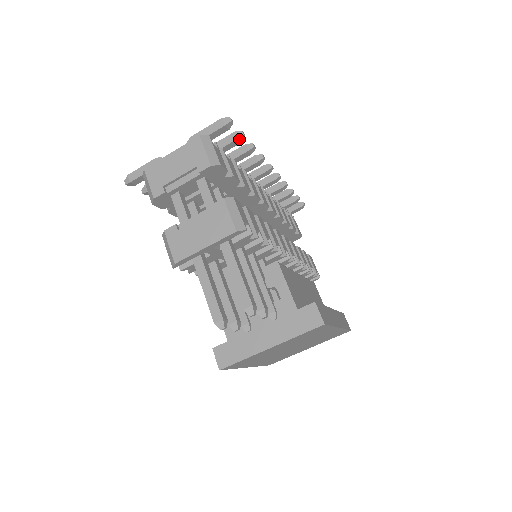
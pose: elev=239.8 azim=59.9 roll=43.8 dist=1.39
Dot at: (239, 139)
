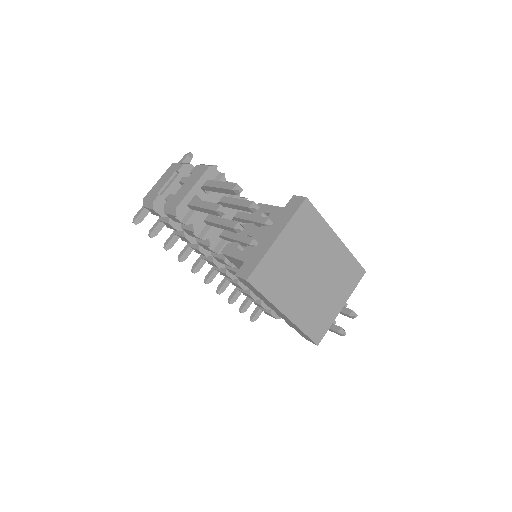
Dot at: occluded
